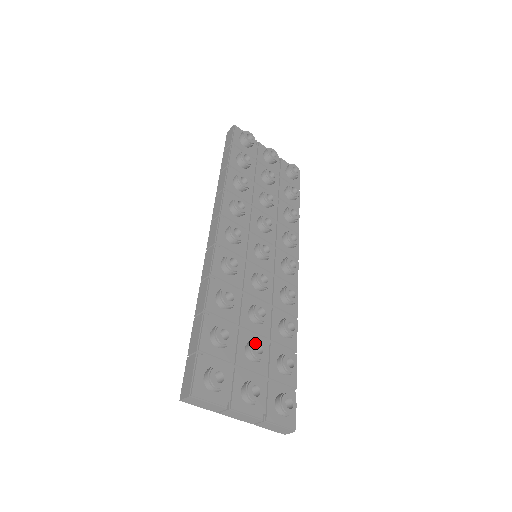
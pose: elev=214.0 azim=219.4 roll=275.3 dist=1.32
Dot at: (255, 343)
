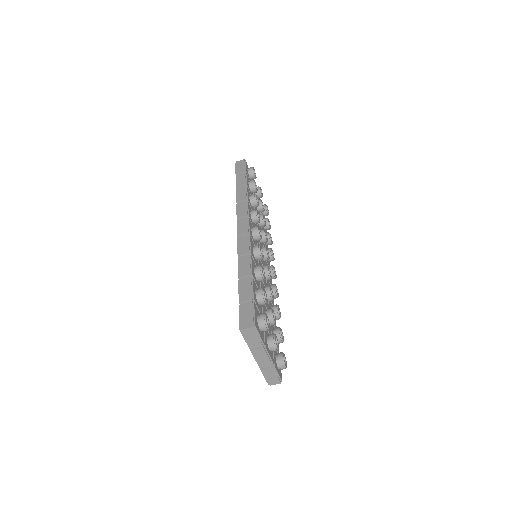
Dot at: (273, 311)
